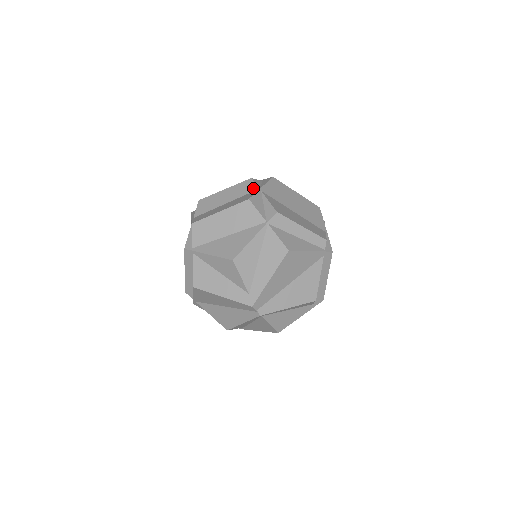
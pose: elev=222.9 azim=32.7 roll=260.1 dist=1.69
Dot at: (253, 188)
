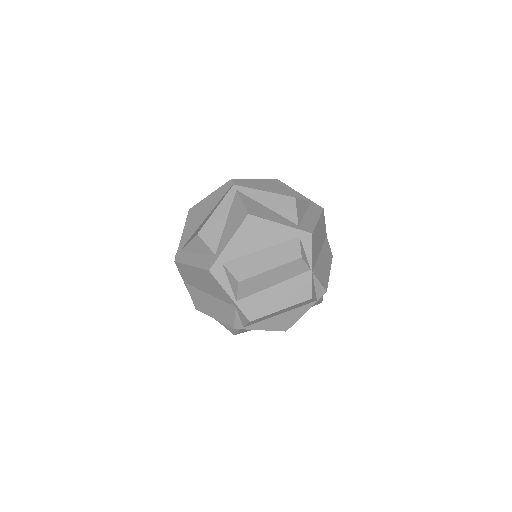
Dot at: (304, 270)
